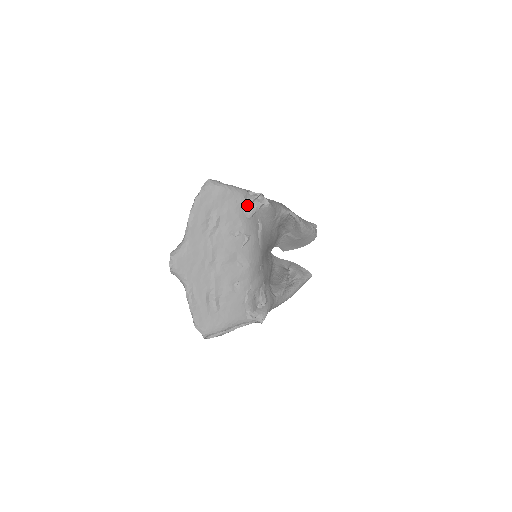
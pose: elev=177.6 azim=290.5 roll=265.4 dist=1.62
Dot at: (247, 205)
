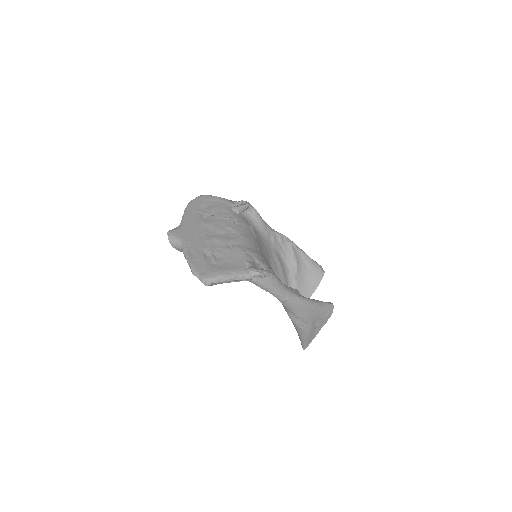
Dot at: (234, 205)
